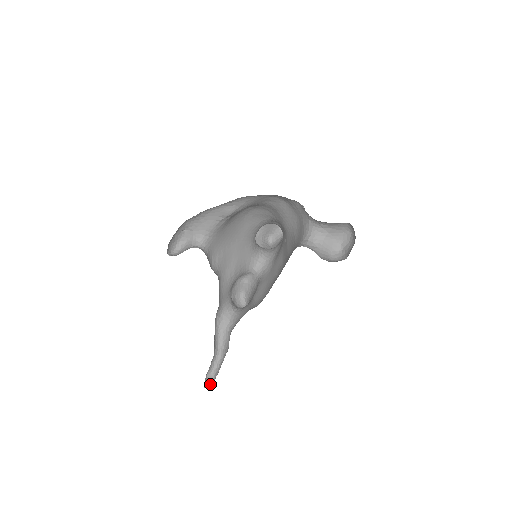
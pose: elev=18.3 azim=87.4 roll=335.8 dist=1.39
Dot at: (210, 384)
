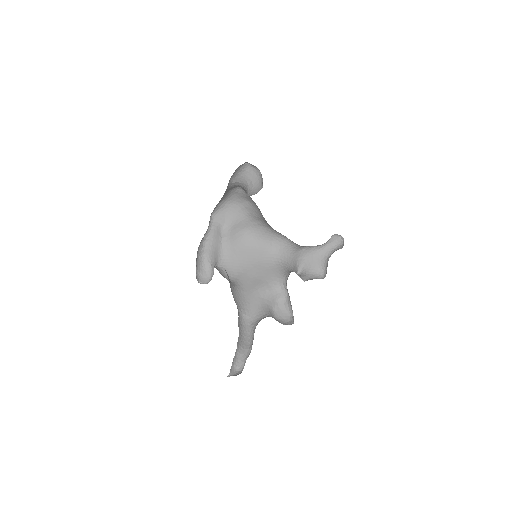
Dot at: (236, 375)
